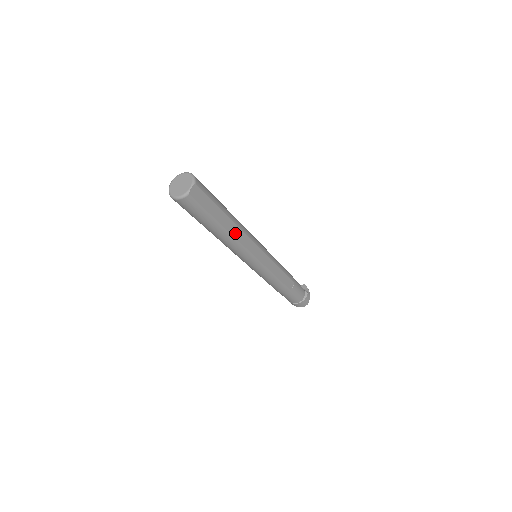
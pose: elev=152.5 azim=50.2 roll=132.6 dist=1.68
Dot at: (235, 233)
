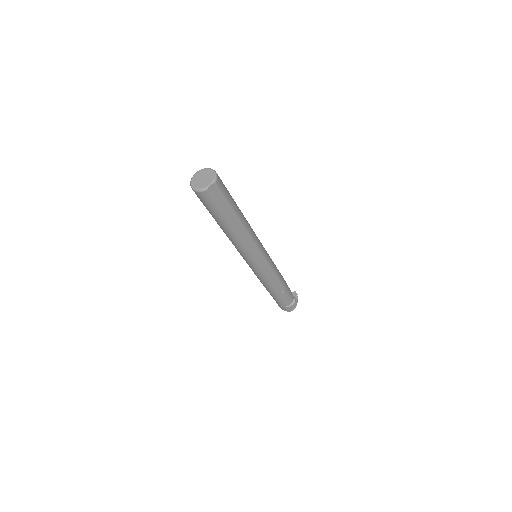
Dot at: (241, 233)
